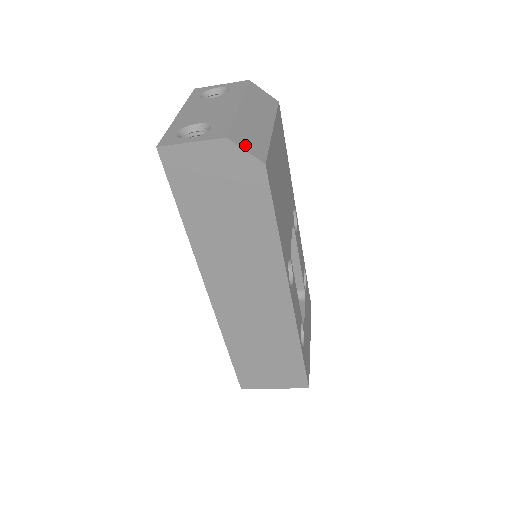
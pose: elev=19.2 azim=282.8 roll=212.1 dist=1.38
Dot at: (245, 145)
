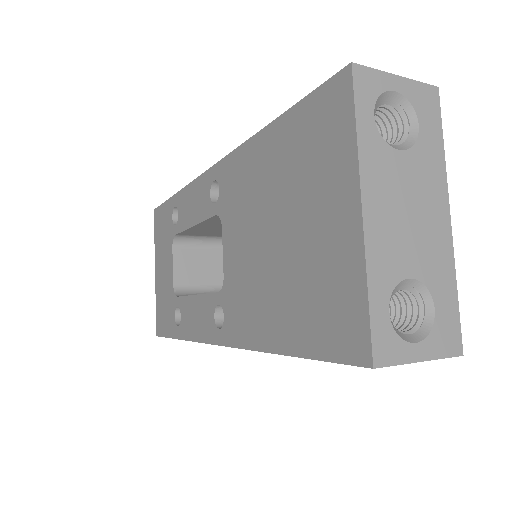
Dot at: occluded
